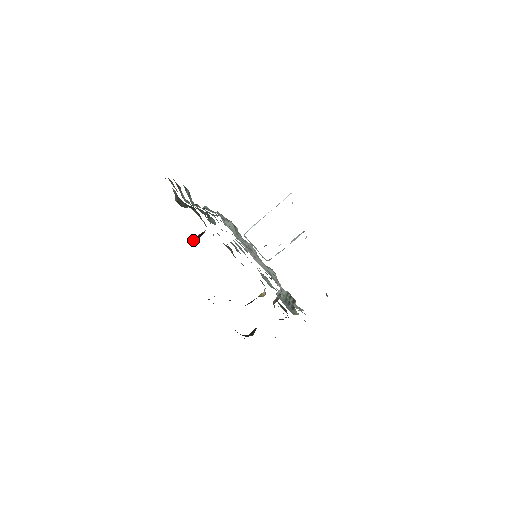
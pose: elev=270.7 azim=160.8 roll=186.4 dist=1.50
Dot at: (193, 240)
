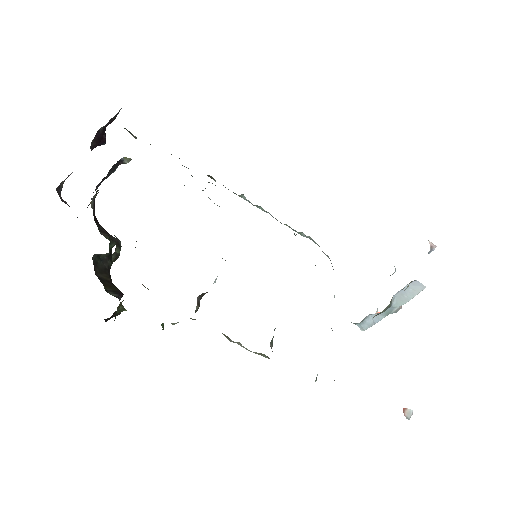
Dot at: occluded
